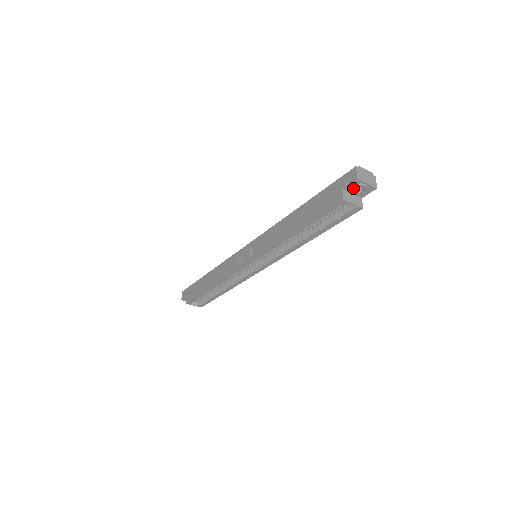
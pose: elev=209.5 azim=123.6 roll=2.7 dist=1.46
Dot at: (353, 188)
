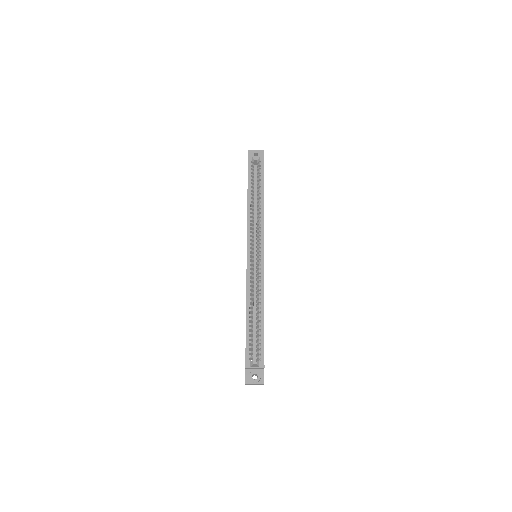
Dot at: occluded
